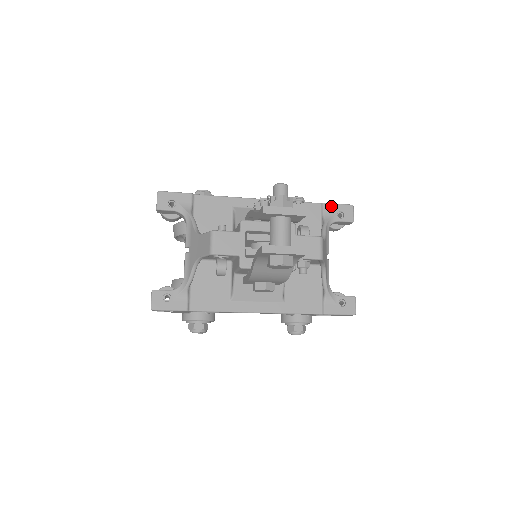
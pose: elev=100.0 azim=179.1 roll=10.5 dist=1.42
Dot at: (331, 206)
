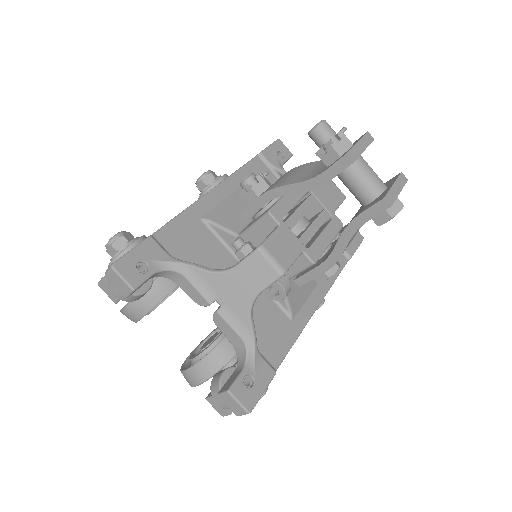
Dot at: (268, 151)
